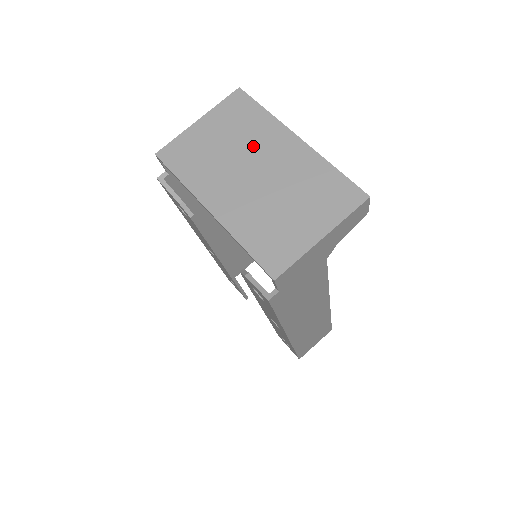
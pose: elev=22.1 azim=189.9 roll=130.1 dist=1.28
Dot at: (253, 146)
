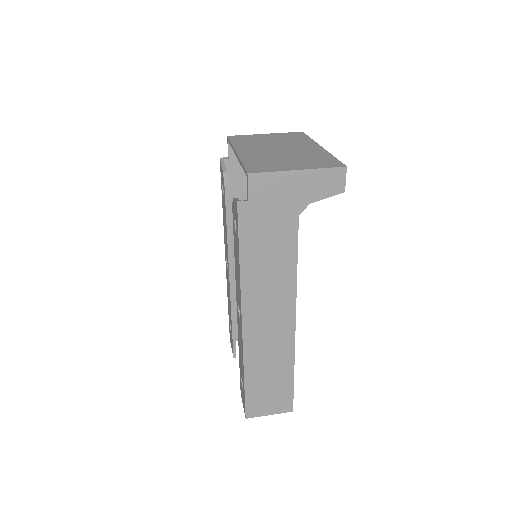
Dot at: (289, 144)
